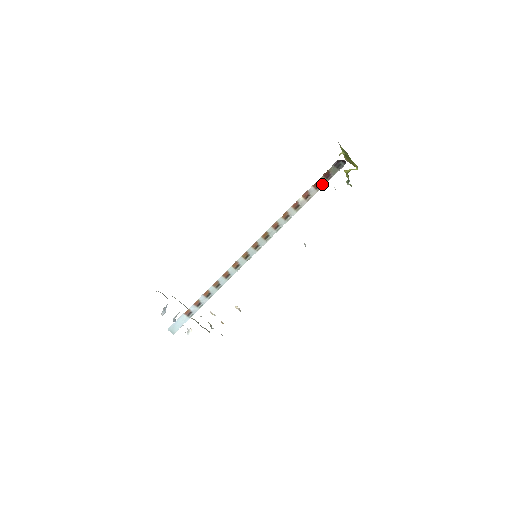
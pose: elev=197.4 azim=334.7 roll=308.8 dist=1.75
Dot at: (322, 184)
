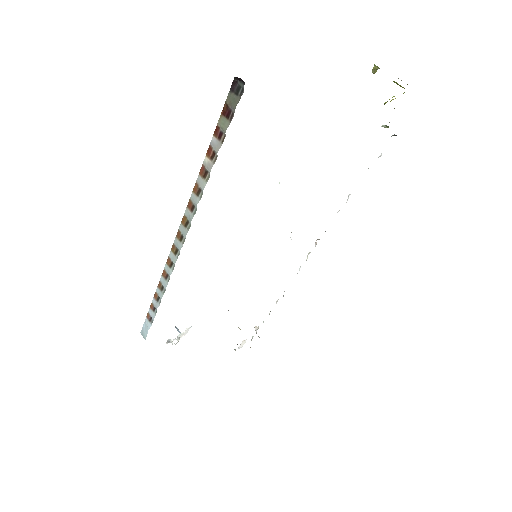
Dot at: (224, 129)
